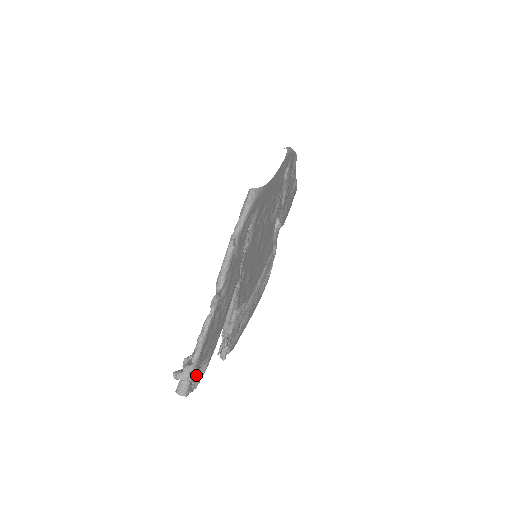
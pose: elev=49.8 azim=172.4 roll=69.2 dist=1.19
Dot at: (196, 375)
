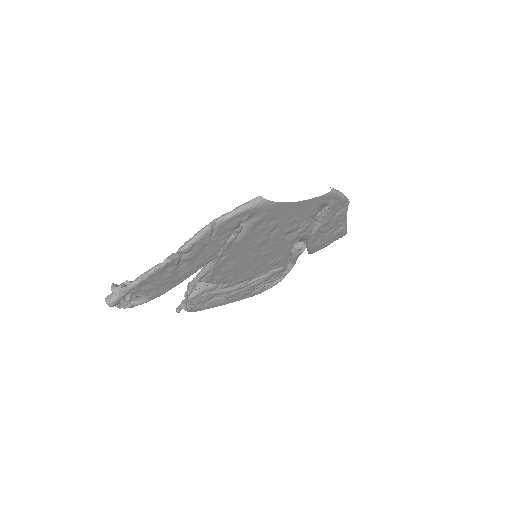
Dot at: (129, 299)
